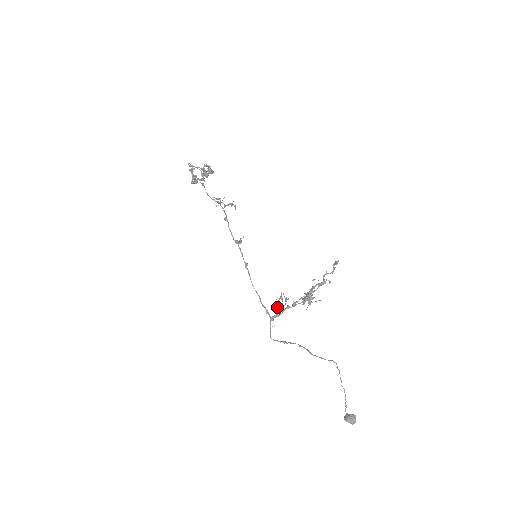
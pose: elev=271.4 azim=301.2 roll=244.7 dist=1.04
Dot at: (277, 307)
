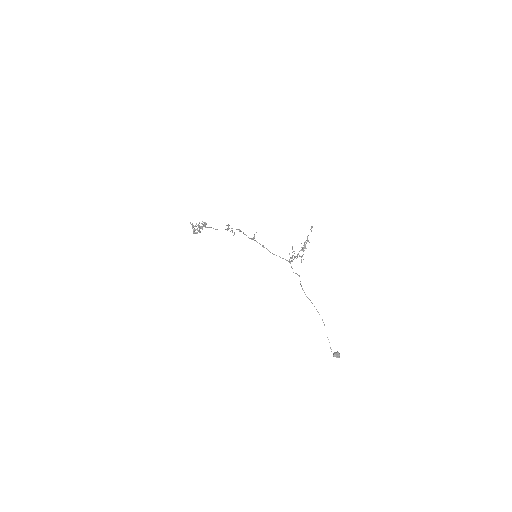
Dot at: (292, 255)
